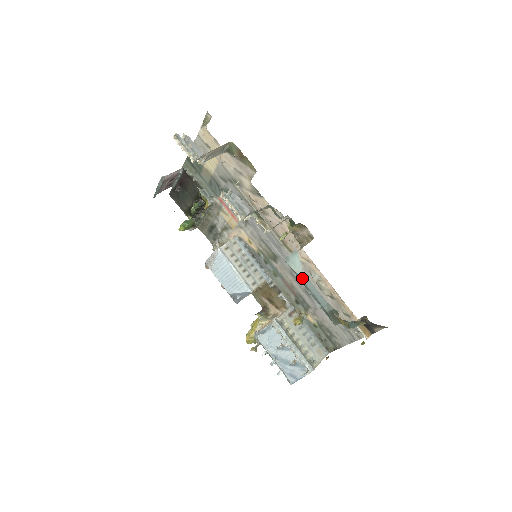
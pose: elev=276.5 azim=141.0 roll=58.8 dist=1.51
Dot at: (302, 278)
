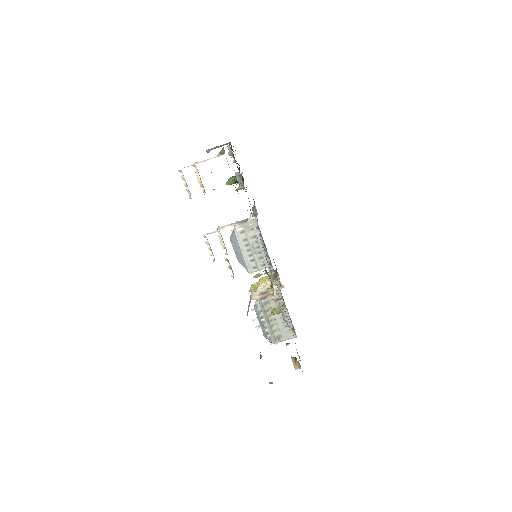
Dot at: occluded
